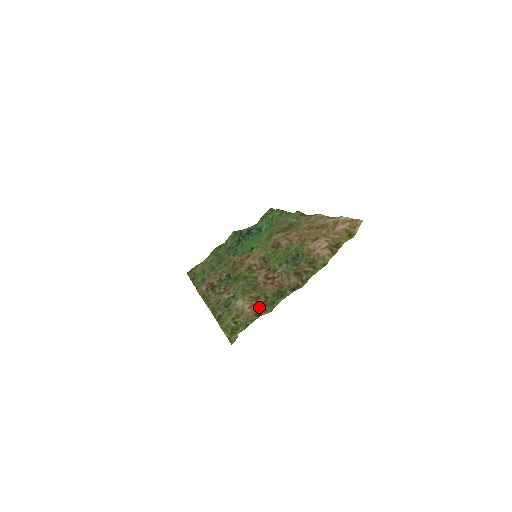
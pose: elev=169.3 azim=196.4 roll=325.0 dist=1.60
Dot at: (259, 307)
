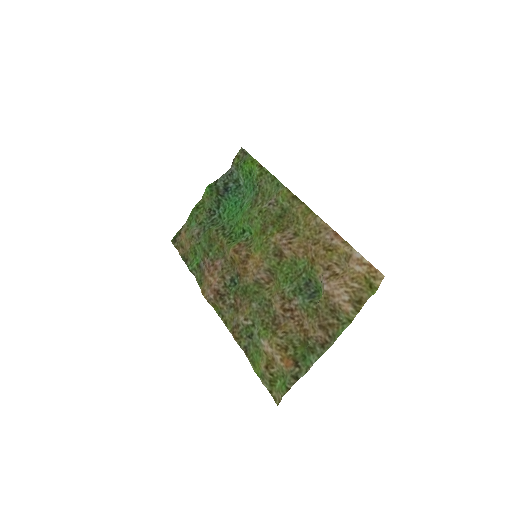
Dot at: (292, 363)
